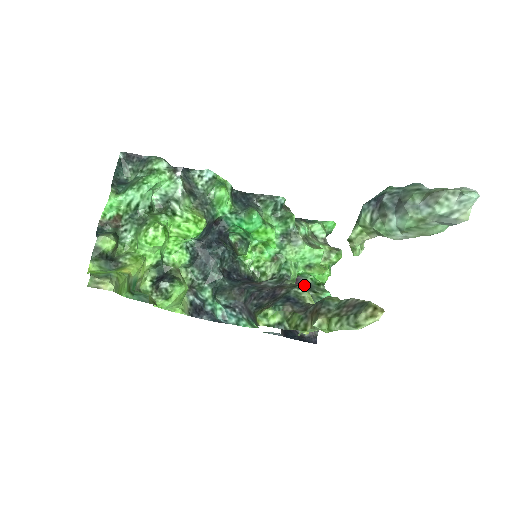
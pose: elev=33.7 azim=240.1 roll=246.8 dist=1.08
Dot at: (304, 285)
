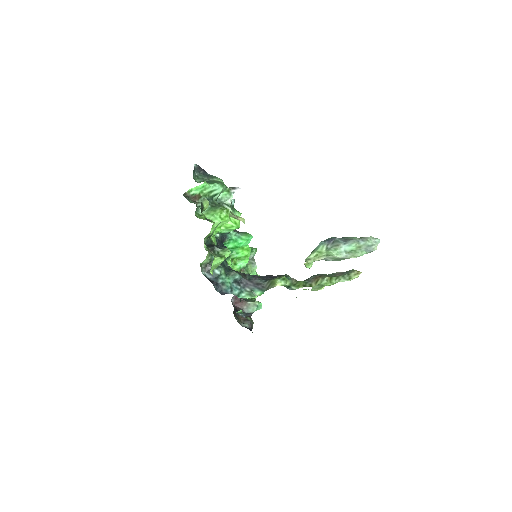
Dot at: (241, 298)
